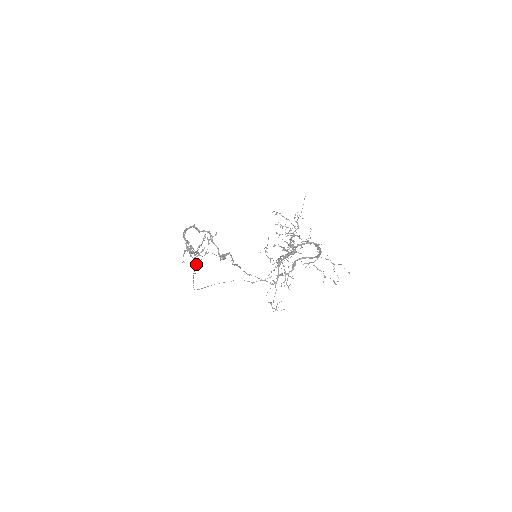
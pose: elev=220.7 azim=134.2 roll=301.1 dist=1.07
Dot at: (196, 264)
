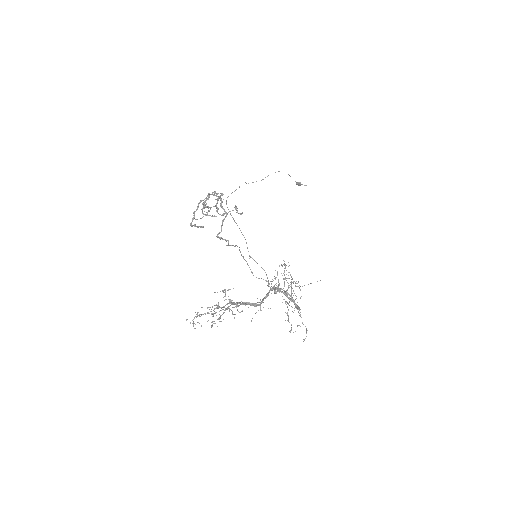
Dot at: occluded
